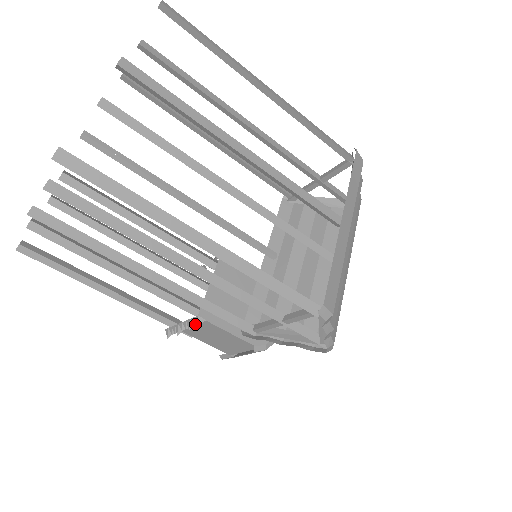
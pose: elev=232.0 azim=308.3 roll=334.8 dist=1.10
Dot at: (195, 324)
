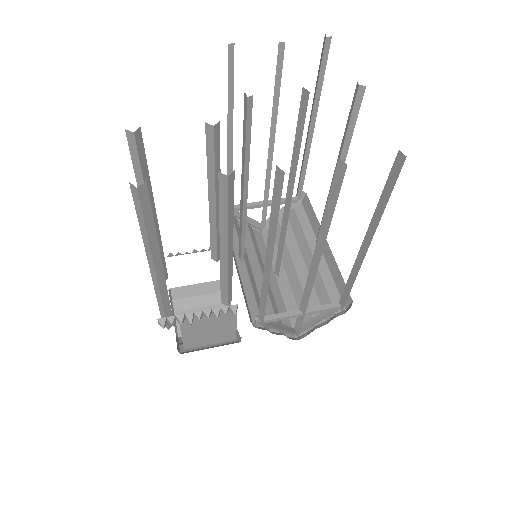
Dot at: occluded
